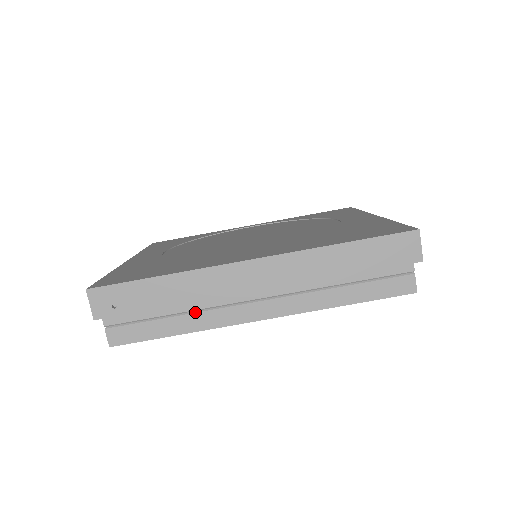
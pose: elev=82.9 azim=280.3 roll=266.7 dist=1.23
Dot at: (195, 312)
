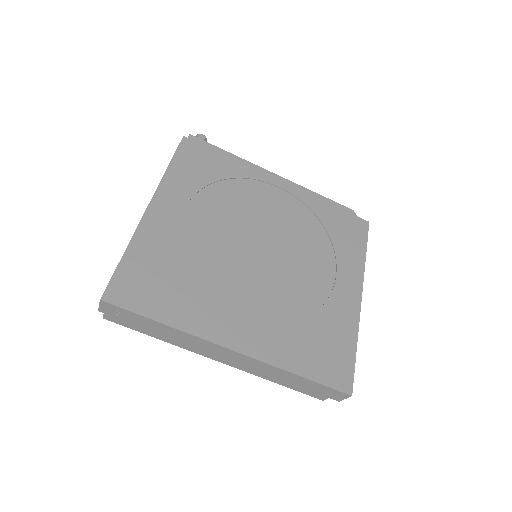
Dot at: occluded
